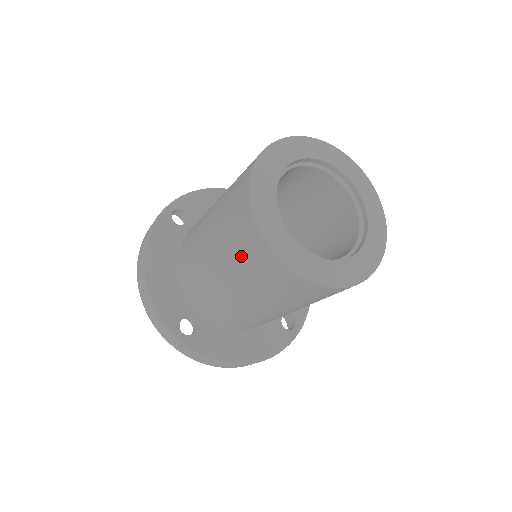
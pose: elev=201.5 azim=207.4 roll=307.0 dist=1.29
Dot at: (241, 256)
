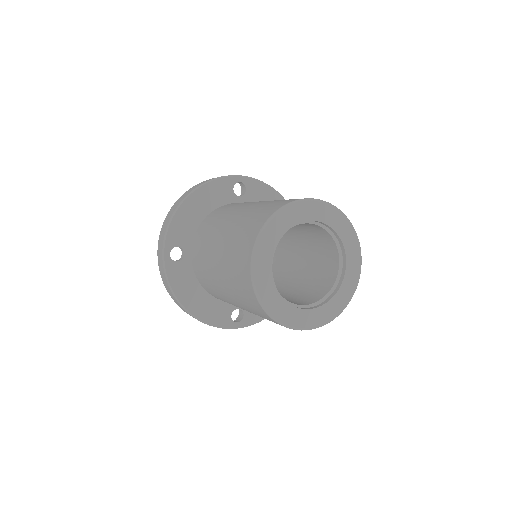
Dot at: (237, 243)
